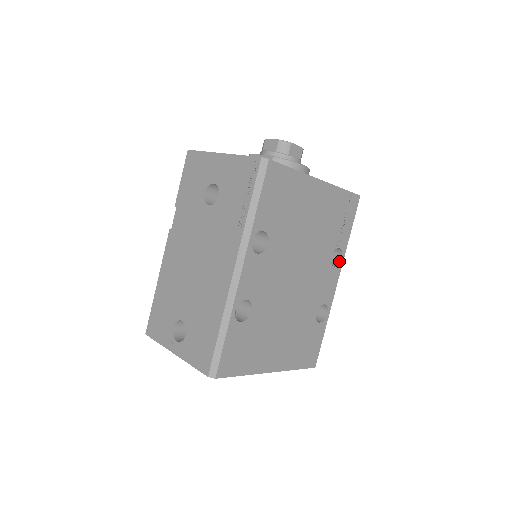
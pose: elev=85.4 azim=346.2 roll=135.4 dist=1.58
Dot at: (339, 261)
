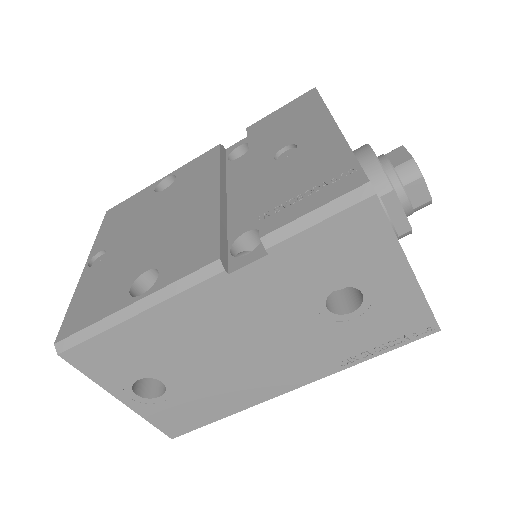
Dot at: occluded
